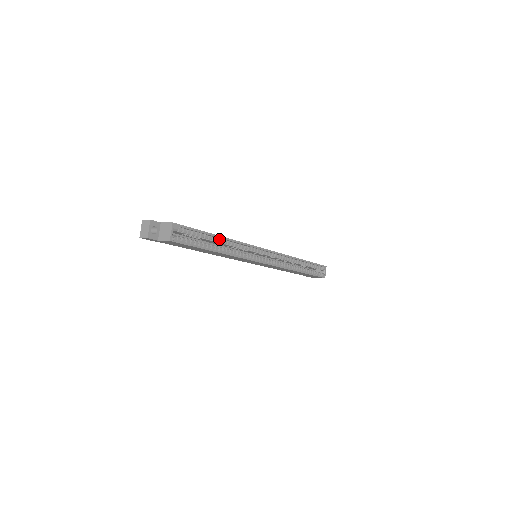
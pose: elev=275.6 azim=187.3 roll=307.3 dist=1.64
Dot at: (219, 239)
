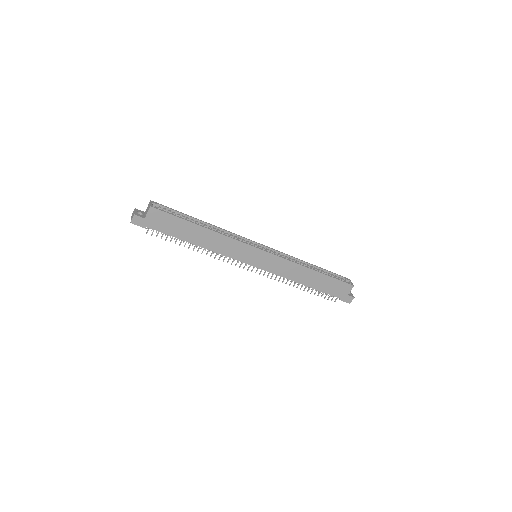
Dot at: occluded
